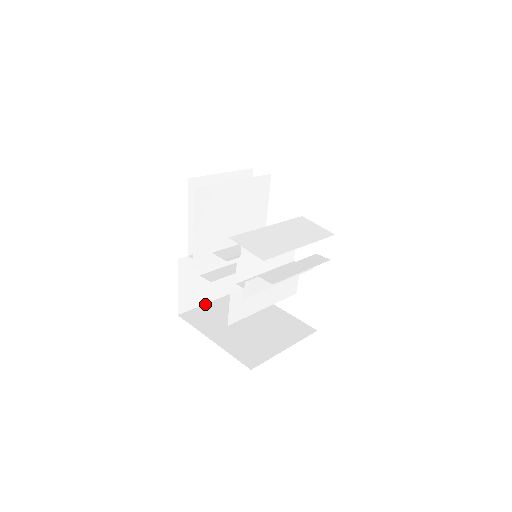
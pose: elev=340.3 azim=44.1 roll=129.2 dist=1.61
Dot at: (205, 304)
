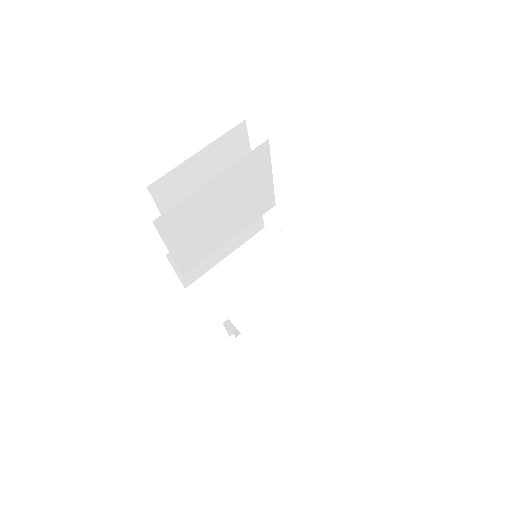
Dot at: occluded
